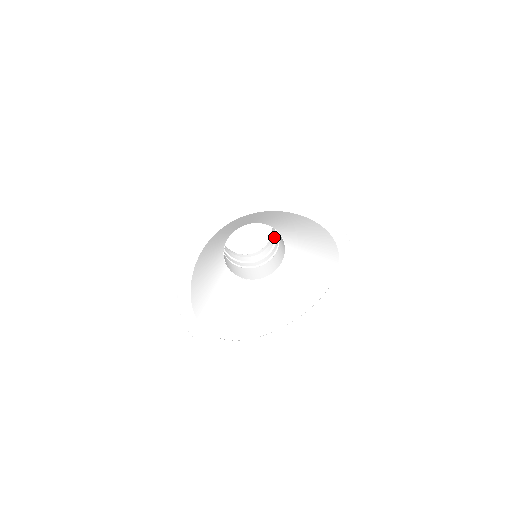
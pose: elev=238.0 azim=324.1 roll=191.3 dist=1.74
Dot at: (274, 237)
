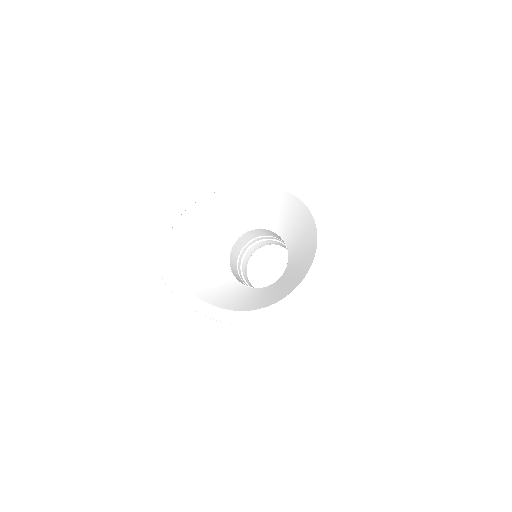
Dot at: occluded
